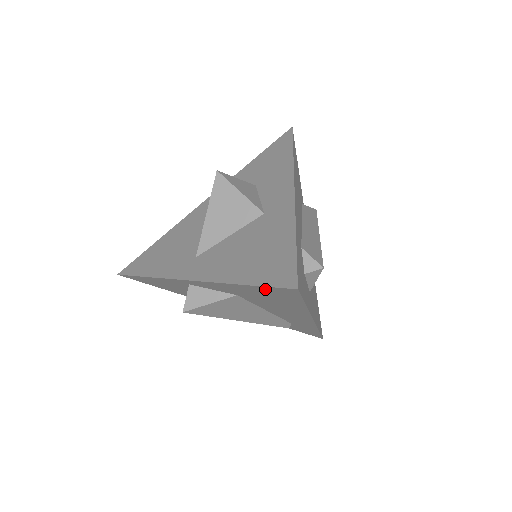
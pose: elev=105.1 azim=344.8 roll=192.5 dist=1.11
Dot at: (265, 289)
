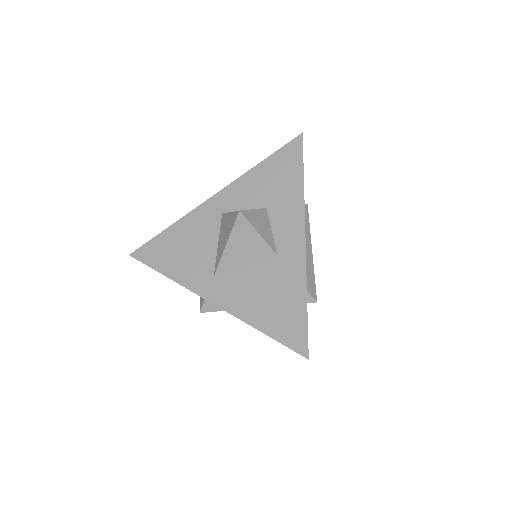
Dot at: (280, 339)
